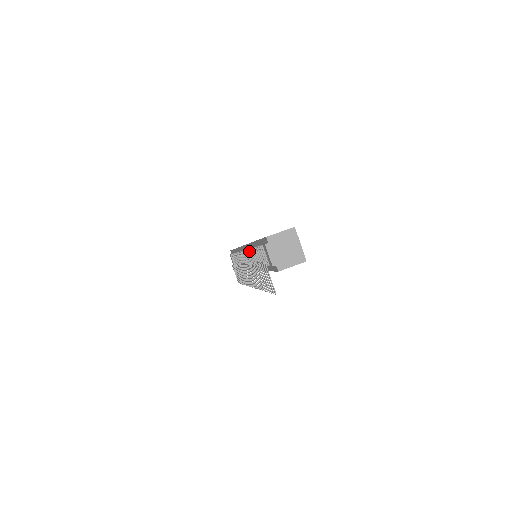
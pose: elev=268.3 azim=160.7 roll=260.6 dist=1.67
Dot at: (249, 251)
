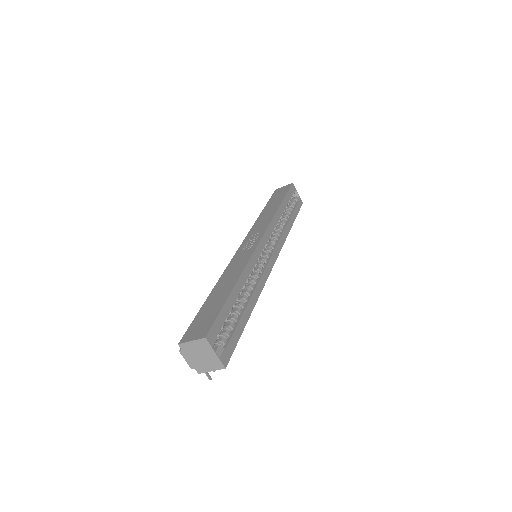
Dot at: occluded
